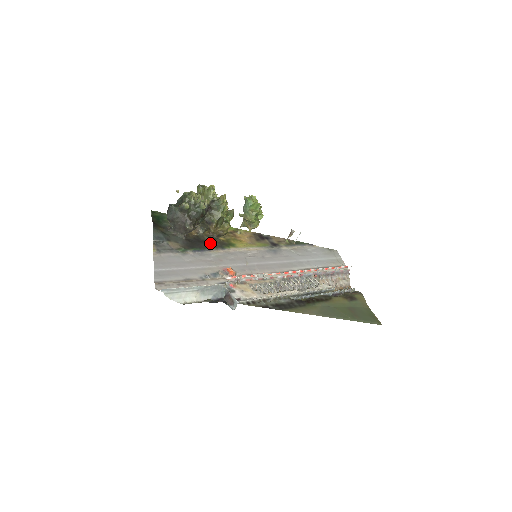
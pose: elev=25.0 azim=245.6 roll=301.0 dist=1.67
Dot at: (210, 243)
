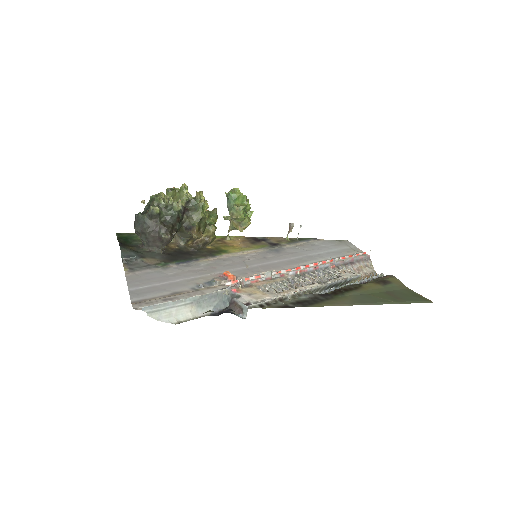
Dot at: (196, 253)
